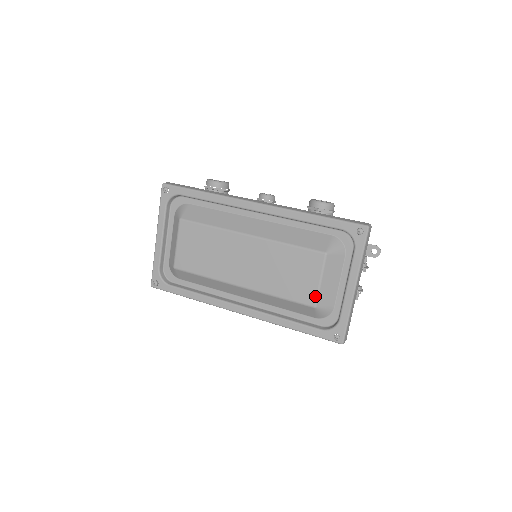
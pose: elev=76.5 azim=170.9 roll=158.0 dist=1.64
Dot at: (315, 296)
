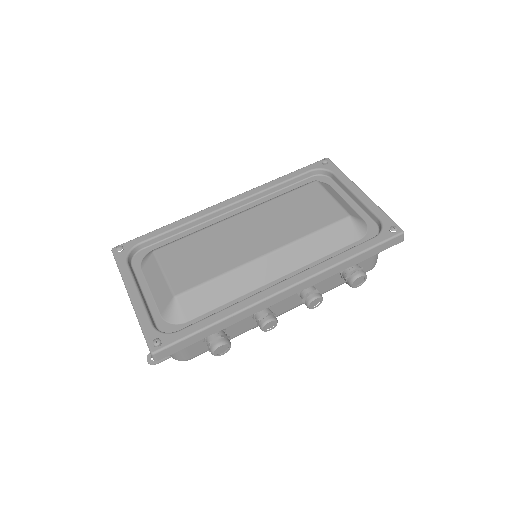
Dot at: (341, 209)
